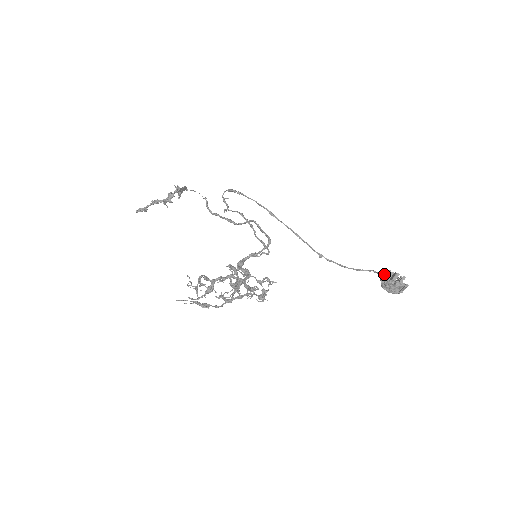
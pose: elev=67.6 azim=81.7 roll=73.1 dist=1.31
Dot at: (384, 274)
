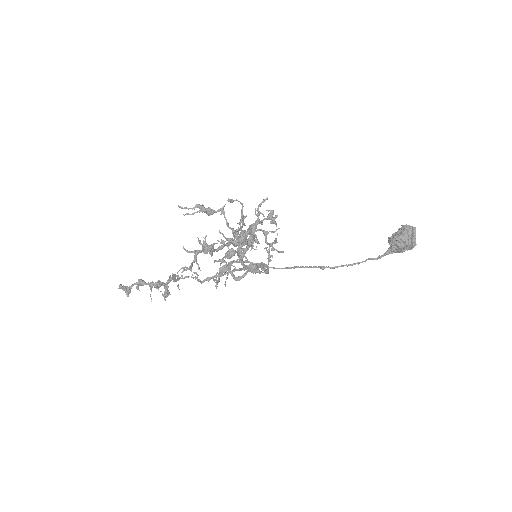
Dot at: (391, 247)
